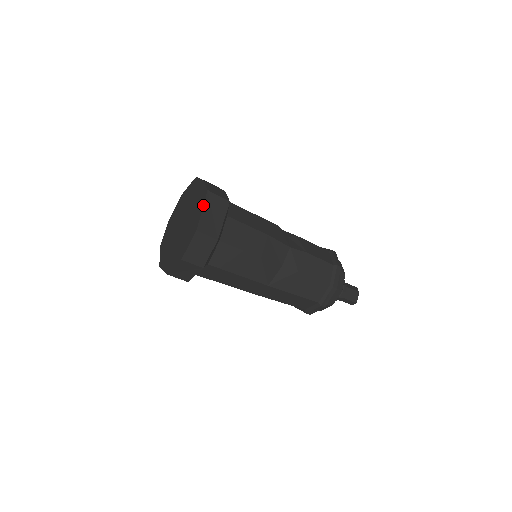
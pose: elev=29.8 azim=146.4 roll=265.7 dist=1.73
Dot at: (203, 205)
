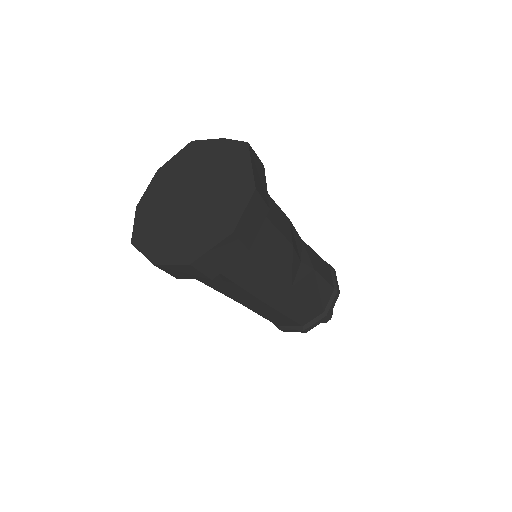
Dot at: (250, 159)
